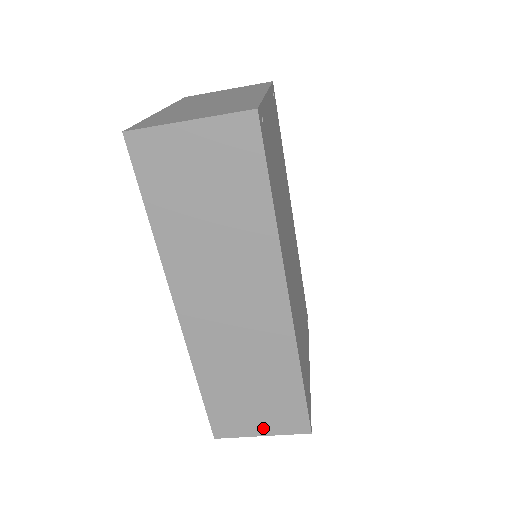
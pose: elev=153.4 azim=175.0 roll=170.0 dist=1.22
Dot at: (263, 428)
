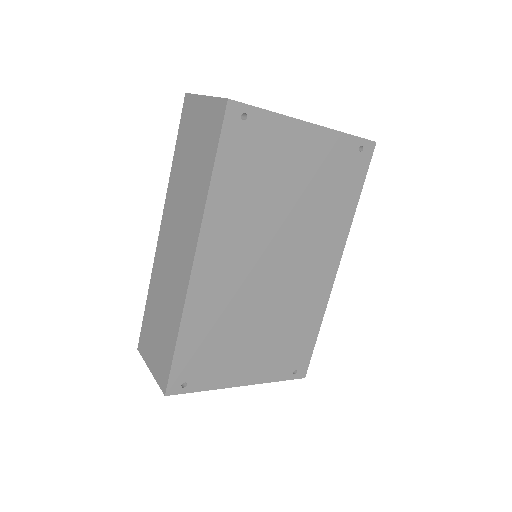
Dot at: (153, 364)
